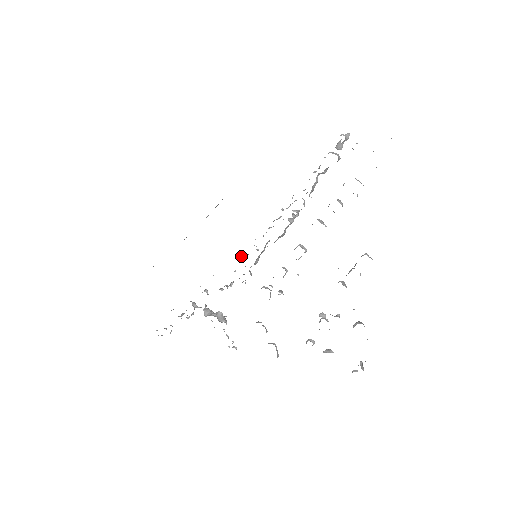
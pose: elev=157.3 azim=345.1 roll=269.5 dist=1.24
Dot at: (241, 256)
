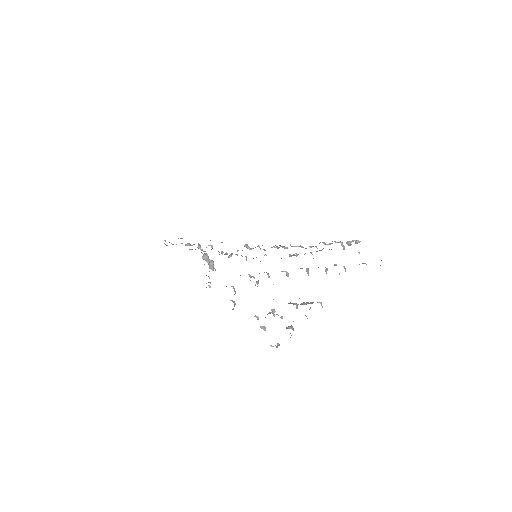
Dot at: (247, 247)
